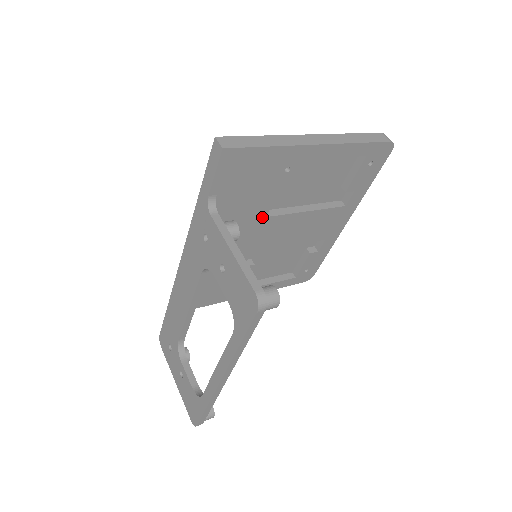
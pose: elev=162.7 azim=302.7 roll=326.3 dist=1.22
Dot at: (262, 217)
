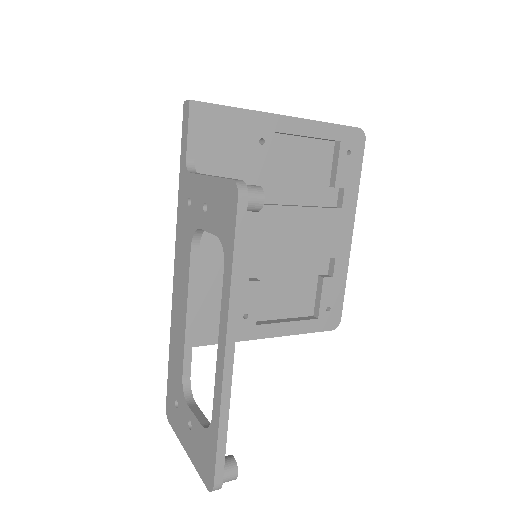
Dot at: occluded
